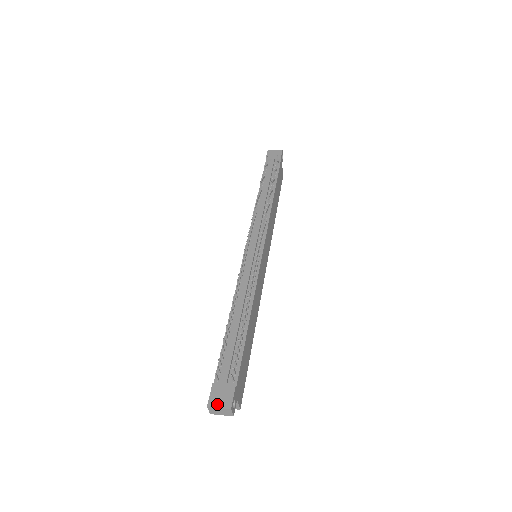
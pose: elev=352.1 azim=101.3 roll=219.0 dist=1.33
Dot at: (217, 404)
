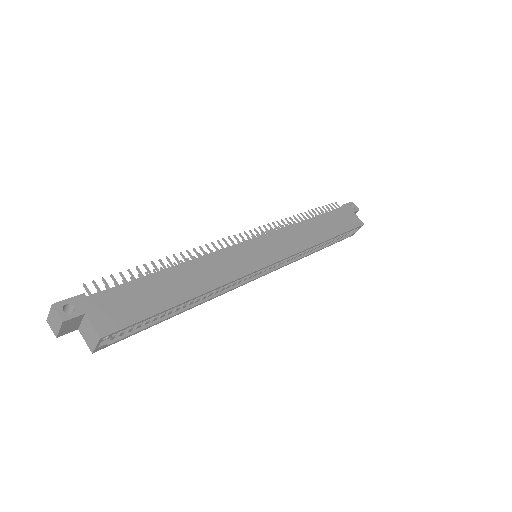
Dot at: occluded
